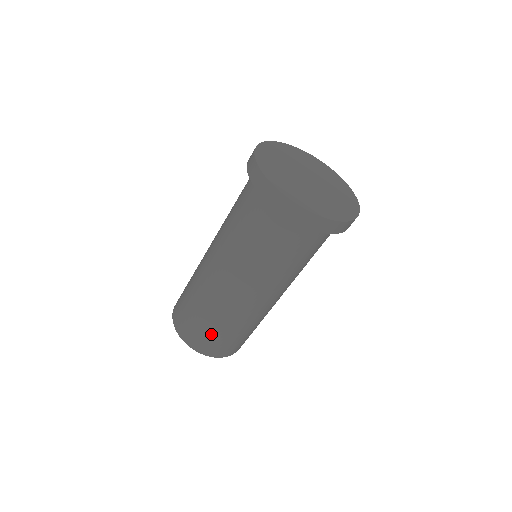
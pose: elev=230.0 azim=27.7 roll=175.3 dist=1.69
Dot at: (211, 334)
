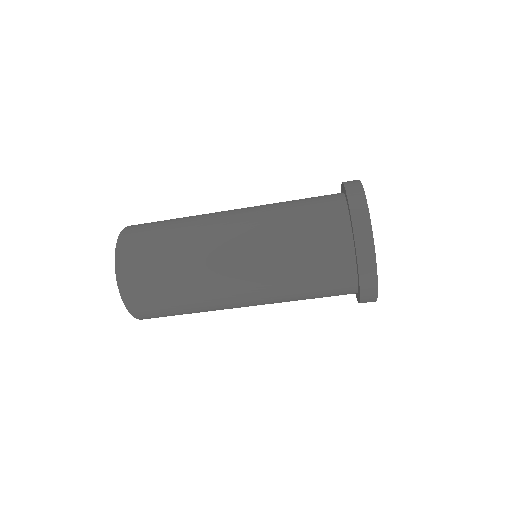
Dot at: (157, 287)
